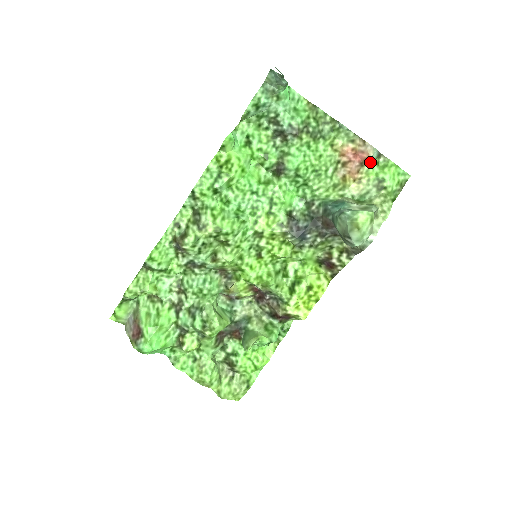
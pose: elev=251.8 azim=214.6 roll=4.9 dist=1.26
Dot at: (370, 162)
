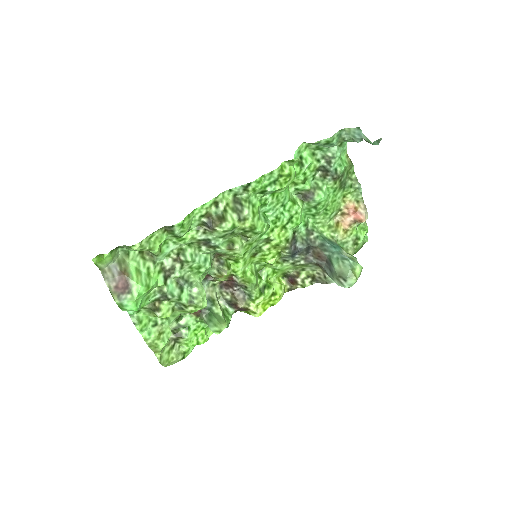
Dot at: occluded
